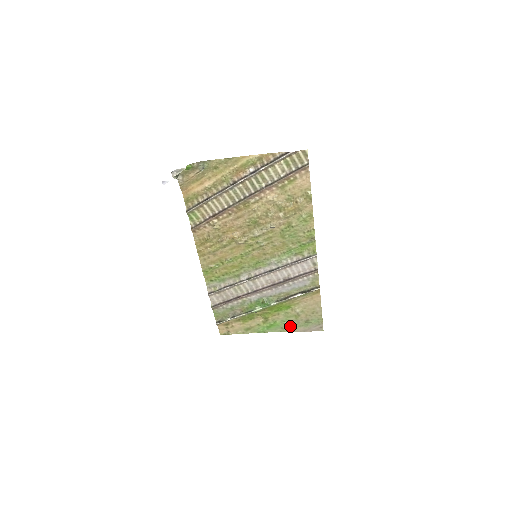
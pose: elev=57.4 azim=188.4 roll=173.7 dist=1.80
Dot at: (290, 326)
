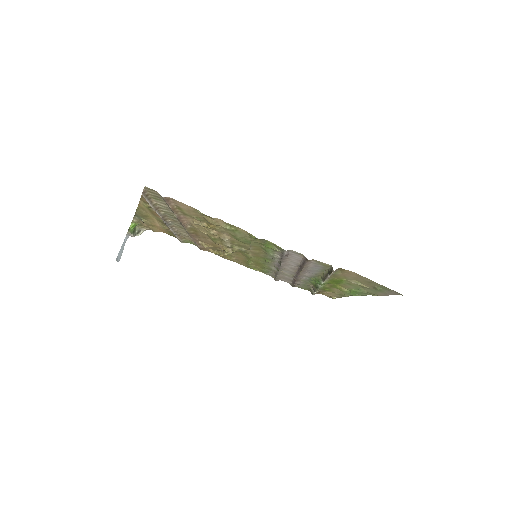
Dot at: (369, 292)
